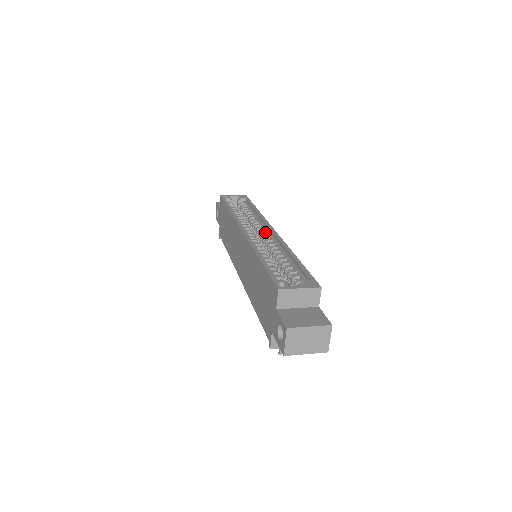
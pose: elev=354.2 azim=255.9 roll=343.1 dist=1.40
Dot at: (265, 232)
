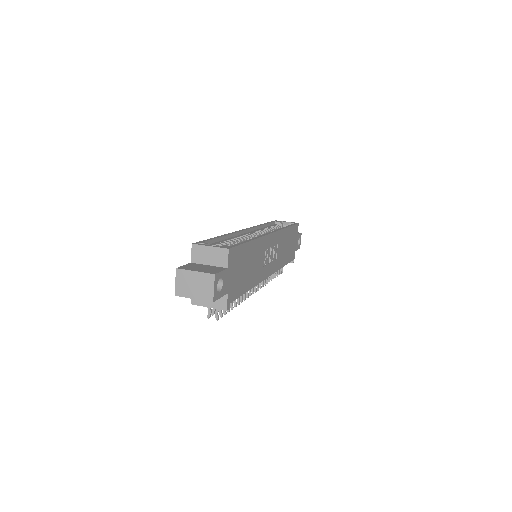
Dot at: occluded
